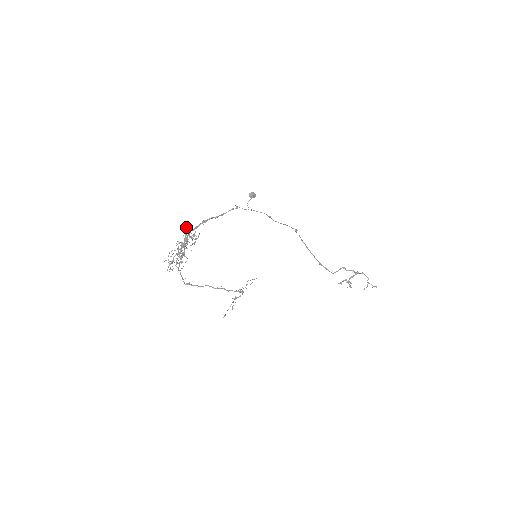
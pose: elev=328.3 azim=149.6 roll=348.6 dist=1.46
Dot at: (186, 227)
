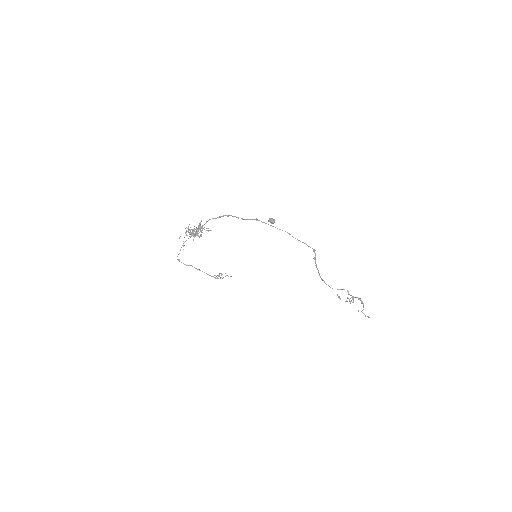
Dot at: occluded
